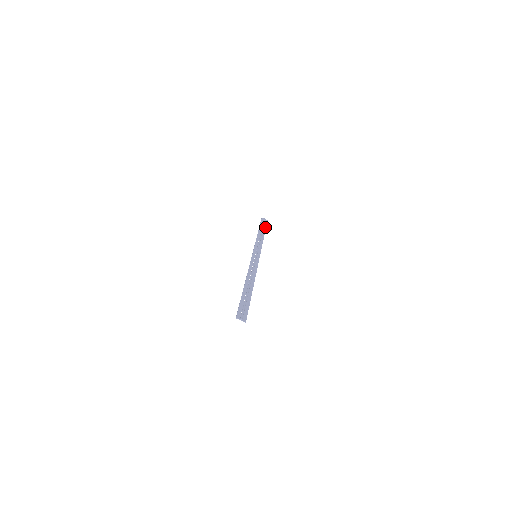
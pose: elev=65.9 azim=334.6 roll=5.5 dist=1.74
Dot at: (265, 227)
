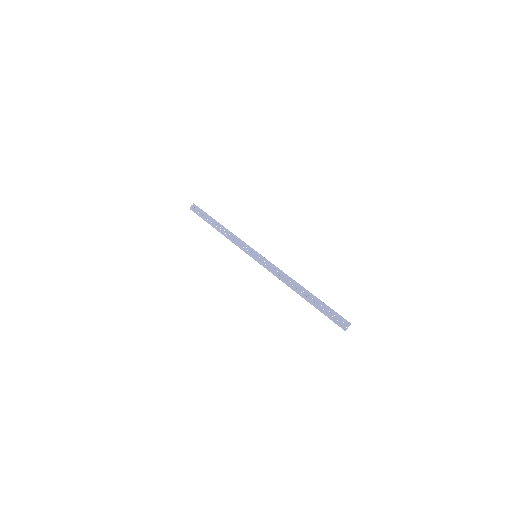
Dot at: (206, 215)
